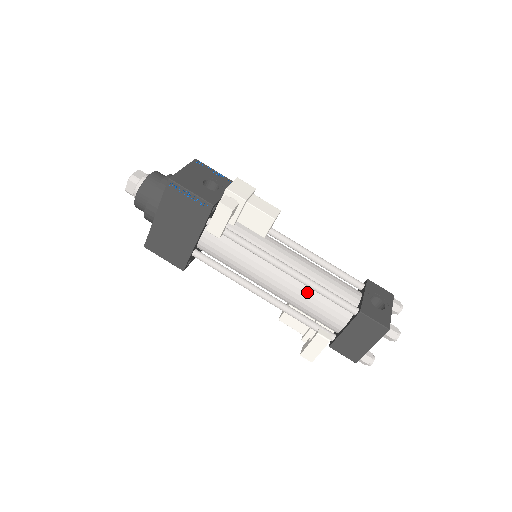
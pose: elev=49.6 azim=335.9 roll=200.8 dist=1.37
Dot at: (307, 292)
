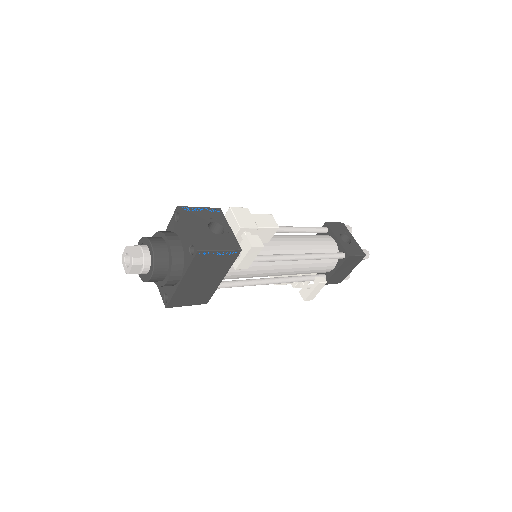
Dot at: (309, 263)
